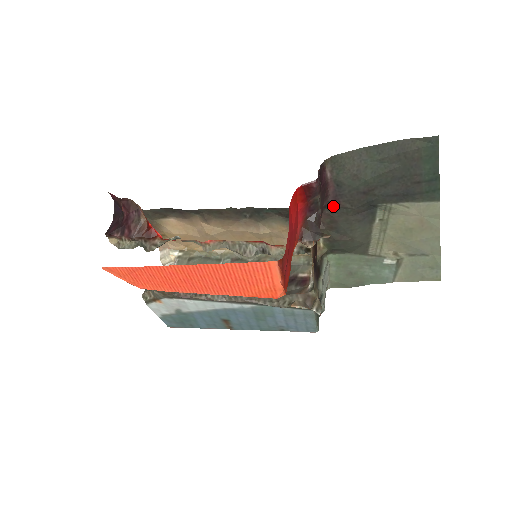
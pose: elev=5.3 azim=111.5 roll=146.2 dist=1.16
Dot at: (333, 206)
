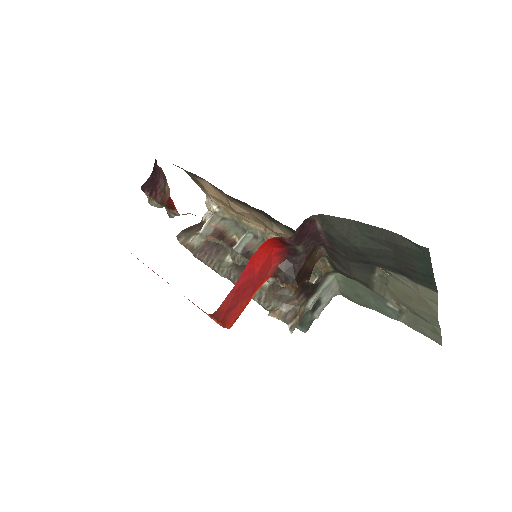
Dot at: (329, 247)
